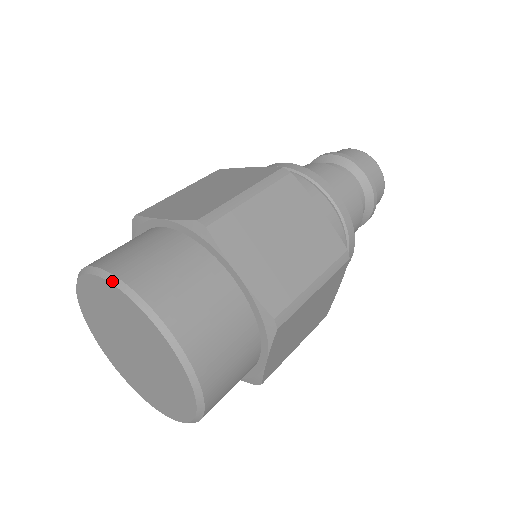
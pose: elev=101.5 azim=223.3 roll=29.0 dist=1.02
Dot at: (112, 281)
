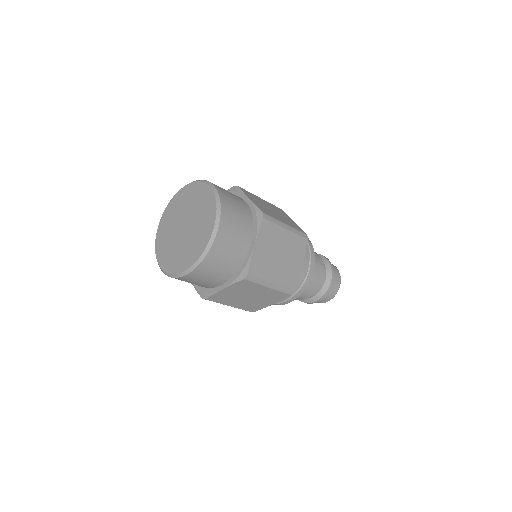
Dot at: (192, 182)
